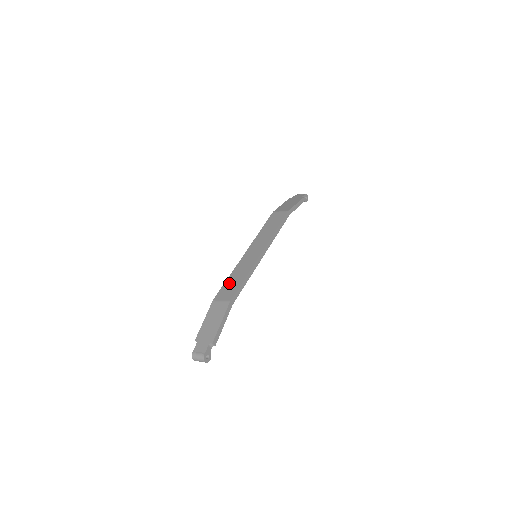
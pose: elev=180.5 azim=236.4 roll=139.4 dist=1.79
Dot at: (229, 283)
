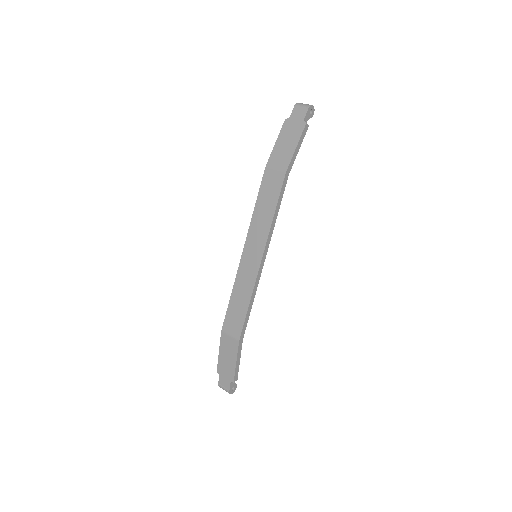
Dot at: (233, 308)
